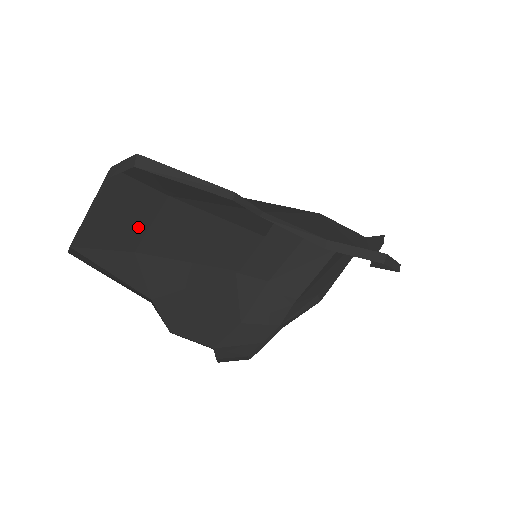
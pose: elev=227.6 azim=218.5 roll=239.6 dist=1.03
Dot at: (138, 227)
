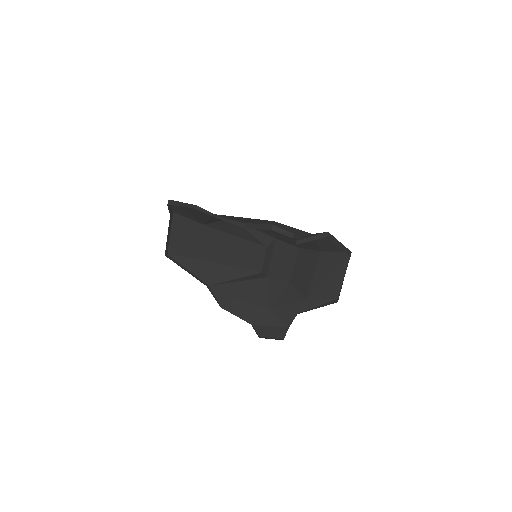
Dot at: (195, 243)
